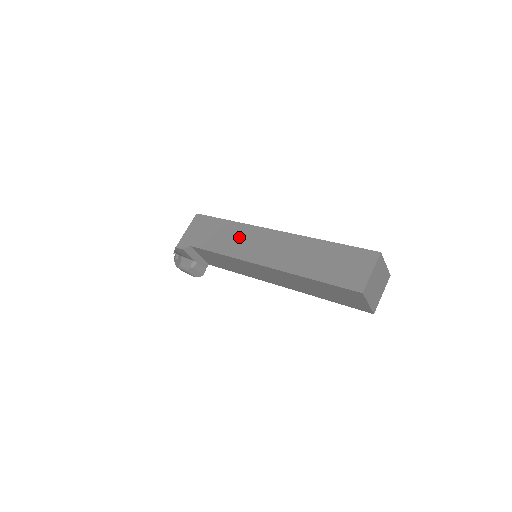
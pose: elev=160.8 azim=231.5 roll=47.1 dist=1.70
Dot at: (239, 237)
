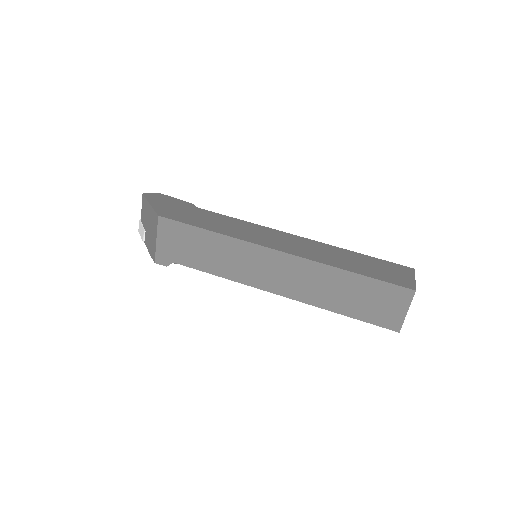
Dot at: (235, 257)
